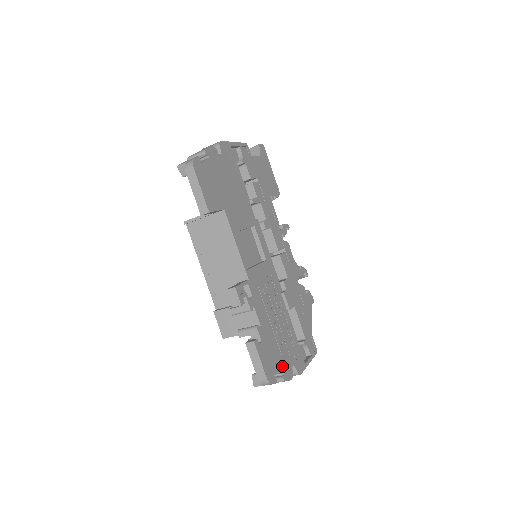
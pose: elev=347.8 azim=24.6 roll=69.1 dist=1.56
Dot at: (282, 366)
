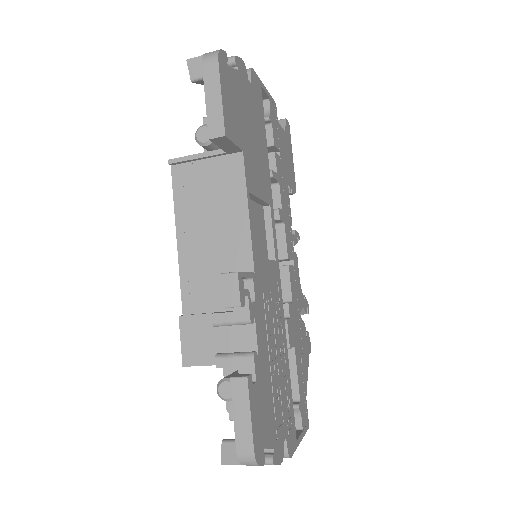
Dot at: (273, 436)
